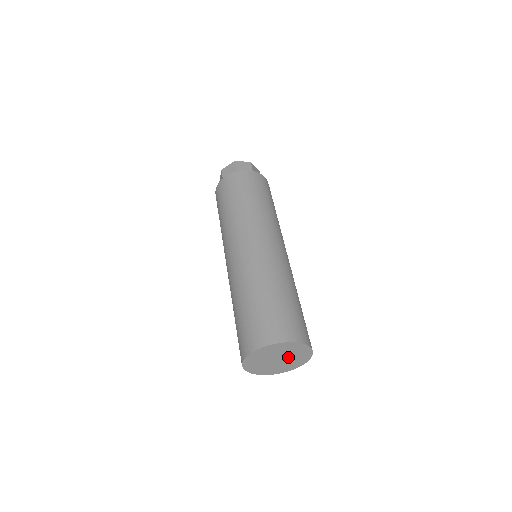
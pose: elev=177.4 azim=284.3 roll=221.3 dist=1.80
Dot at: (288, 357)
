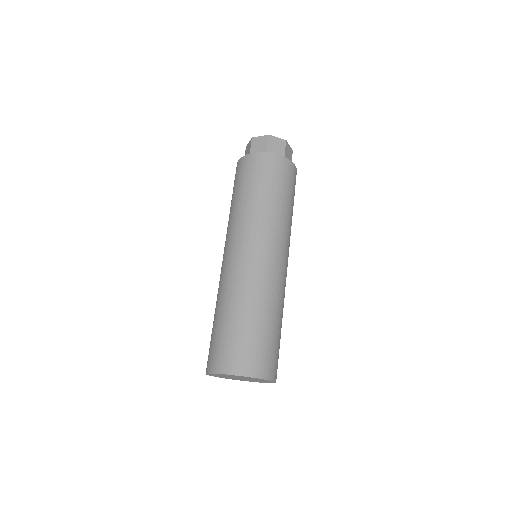
Dot at: occluded
